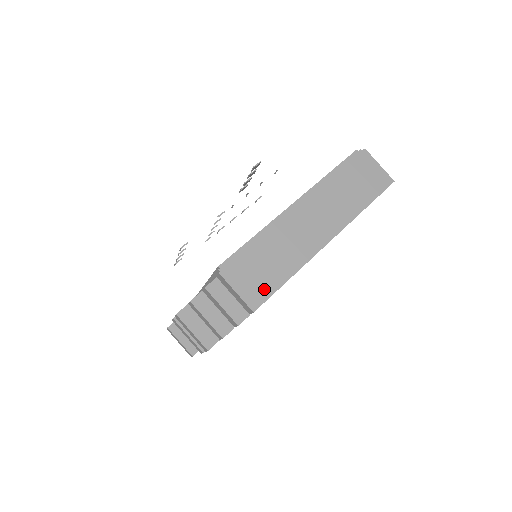
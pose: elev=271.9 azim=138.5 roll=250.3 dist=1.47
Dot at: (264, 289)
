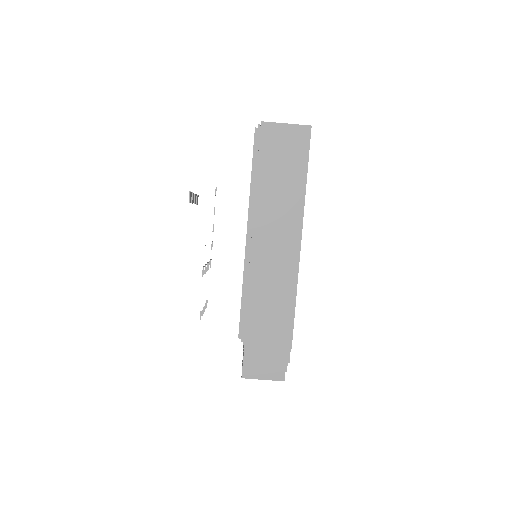
Dot at: (284, 326)
